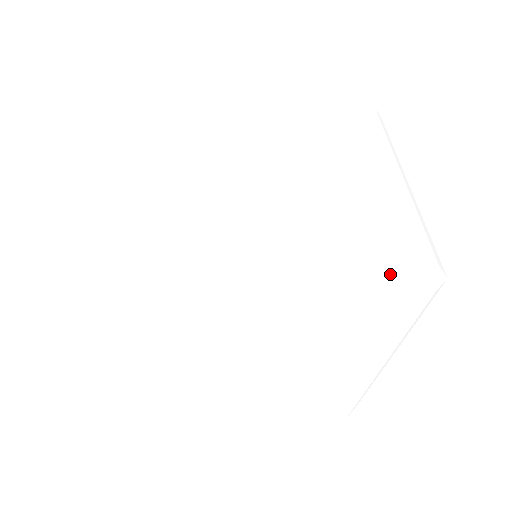
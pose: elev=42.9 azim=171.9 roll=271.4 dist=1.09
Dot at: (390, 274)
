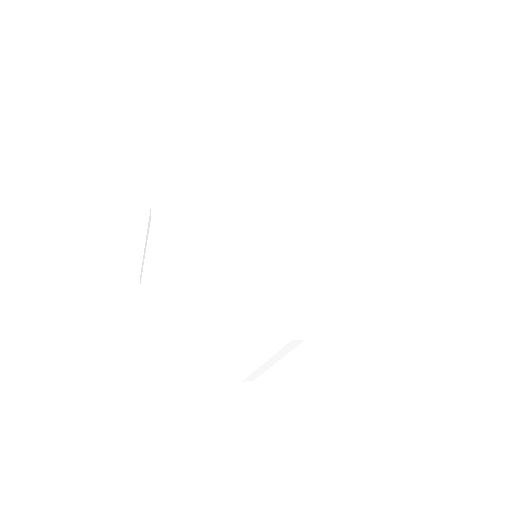
Dot at: (273, 314)
